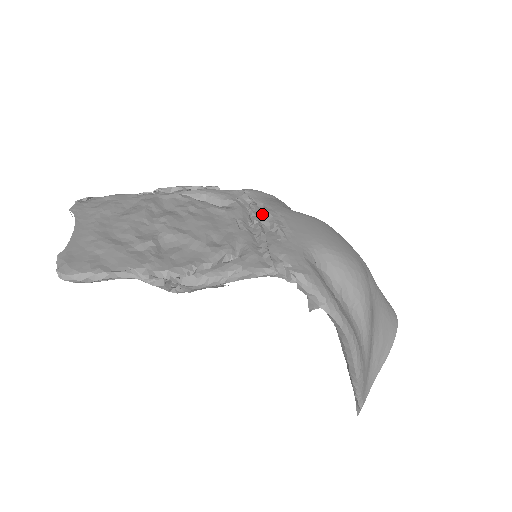
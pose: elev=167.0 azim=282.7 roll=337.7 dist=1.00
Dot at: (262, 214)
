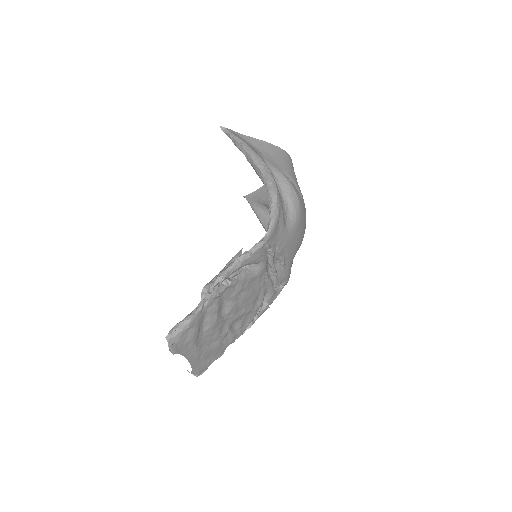
Dot at: (275, 255)
